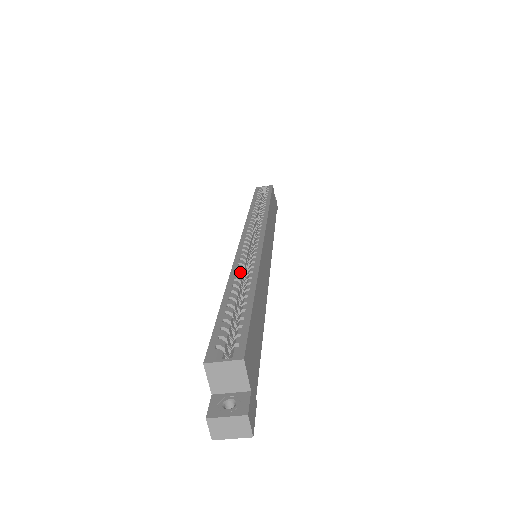
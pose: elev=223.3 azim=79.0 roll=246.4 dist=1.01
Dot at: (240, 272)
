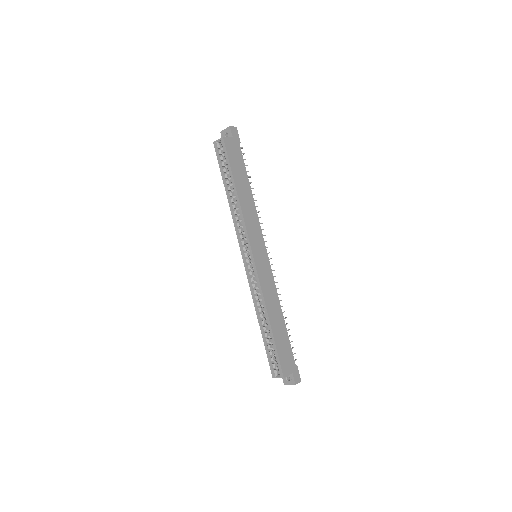
Dot at: (258, 304)
